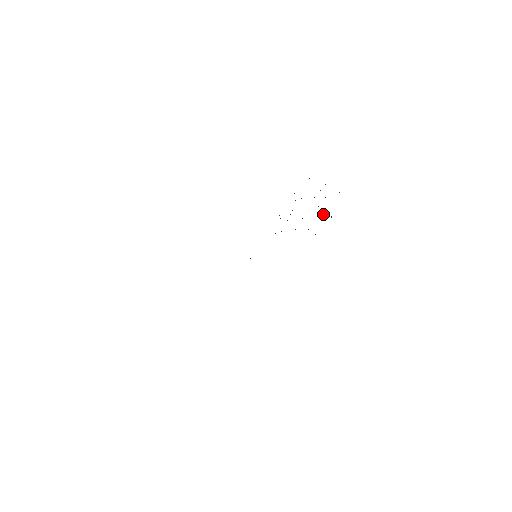
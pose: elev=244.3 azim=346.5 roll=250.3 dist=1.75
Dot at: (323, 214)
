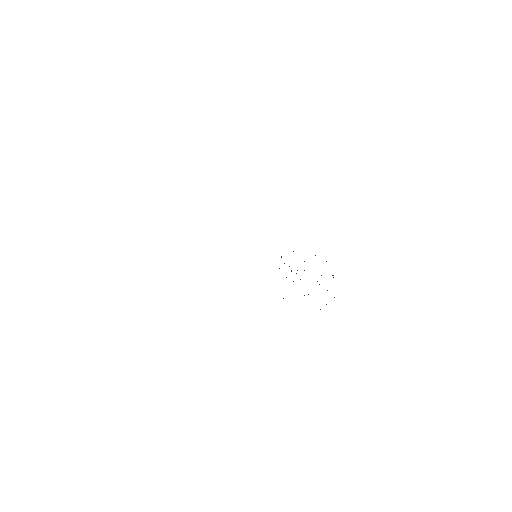
Dot at: occluded
